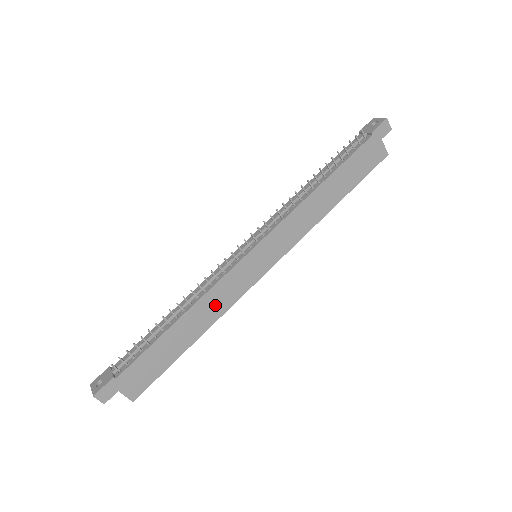
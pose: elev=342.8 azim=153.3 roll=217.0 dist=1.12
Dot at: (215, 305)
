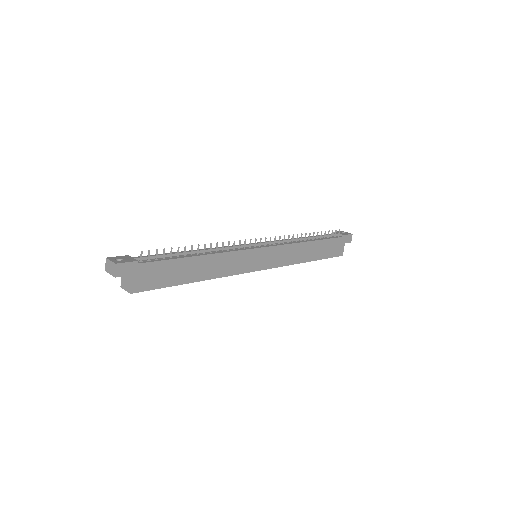
Dot at: (222, 266)
